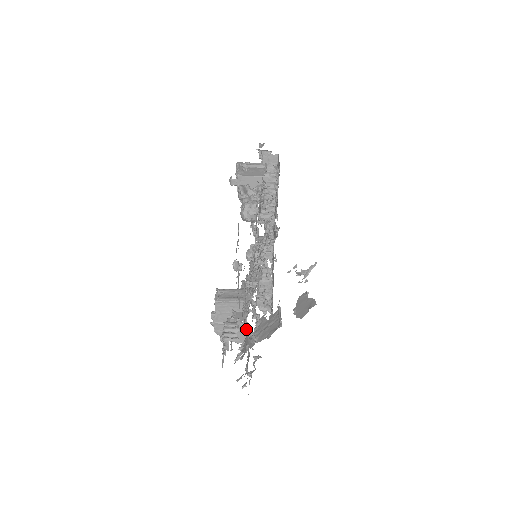
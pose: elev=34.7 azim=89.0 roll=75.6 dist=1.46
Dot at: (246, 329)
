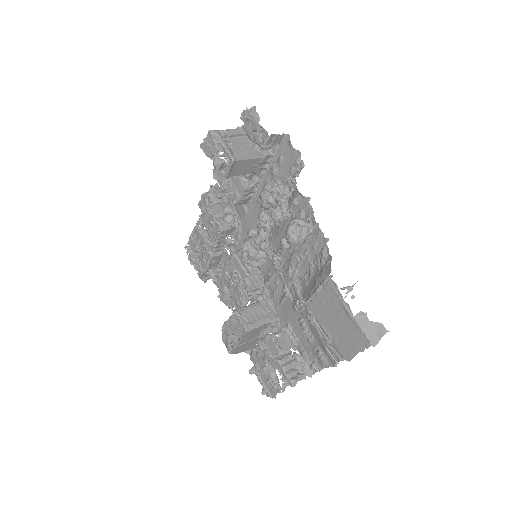
Dot at: occluded
